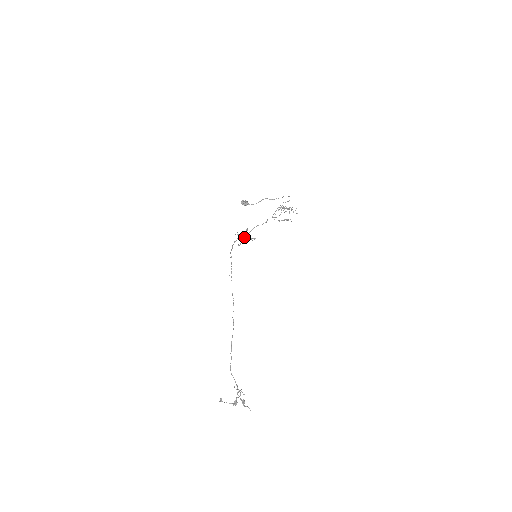
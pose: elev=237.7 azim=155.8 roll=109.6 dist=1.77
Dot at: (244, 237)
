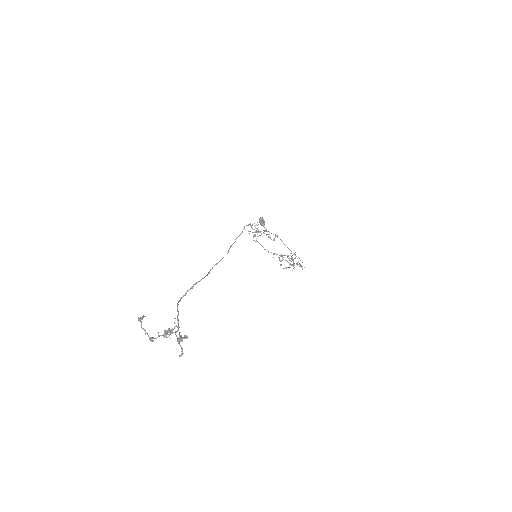
Dot at: occluded
